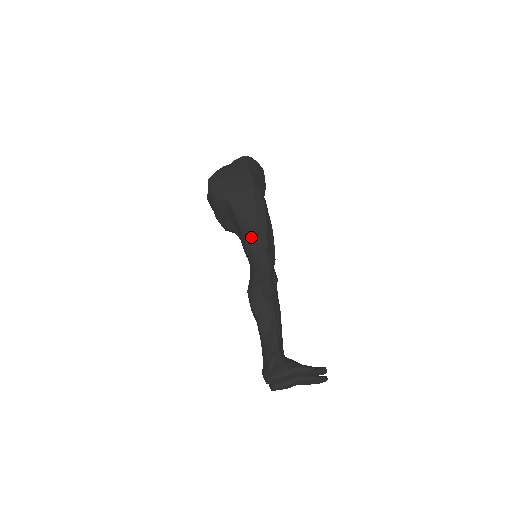
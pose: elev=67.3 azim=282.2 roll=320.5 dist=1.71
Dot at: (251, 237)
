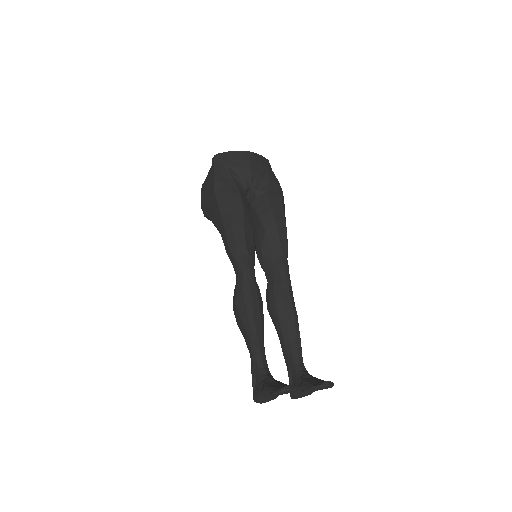
Dot at: (226, 249)
